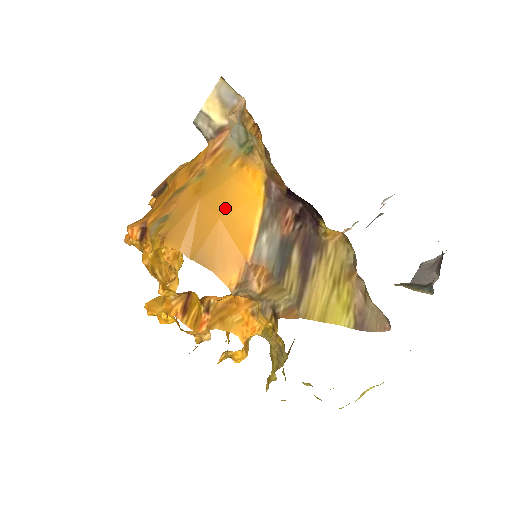
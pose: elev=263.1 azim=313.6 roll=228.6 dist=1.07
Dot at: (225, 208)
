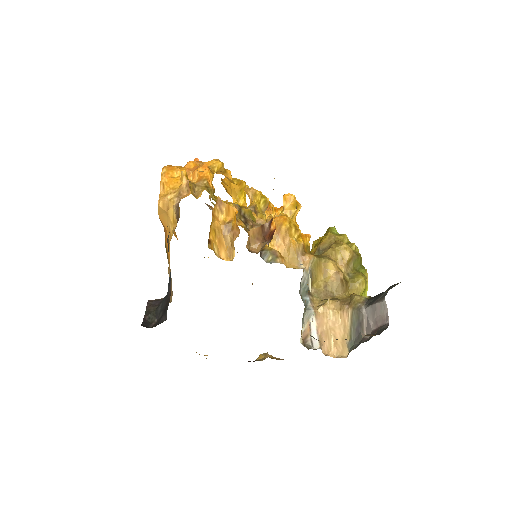
Dot at: occluded
